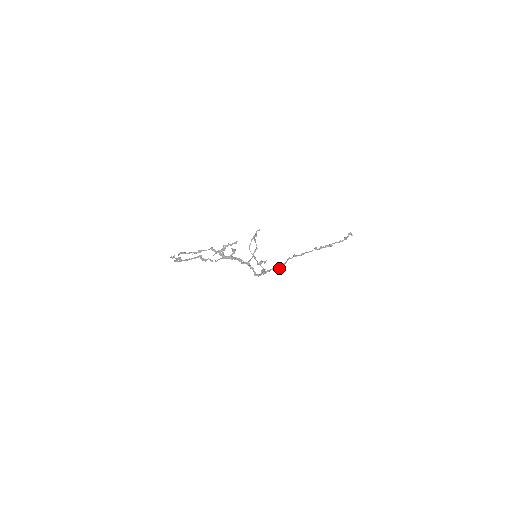
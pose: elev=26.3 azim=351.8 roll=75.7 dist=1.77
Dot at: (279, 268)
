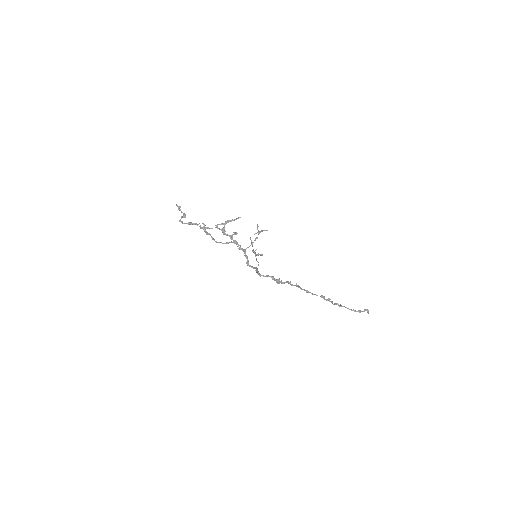
Dot at: (276, 282)
